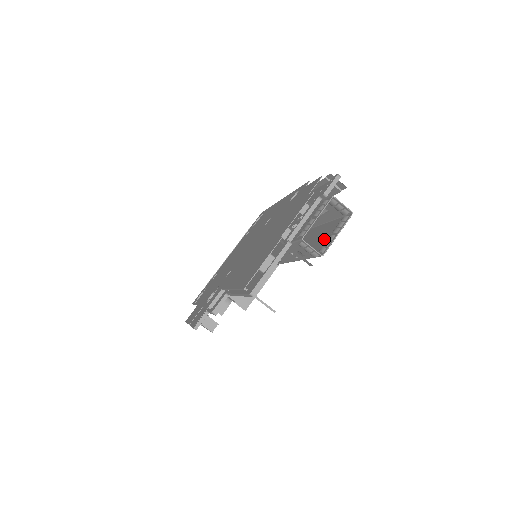
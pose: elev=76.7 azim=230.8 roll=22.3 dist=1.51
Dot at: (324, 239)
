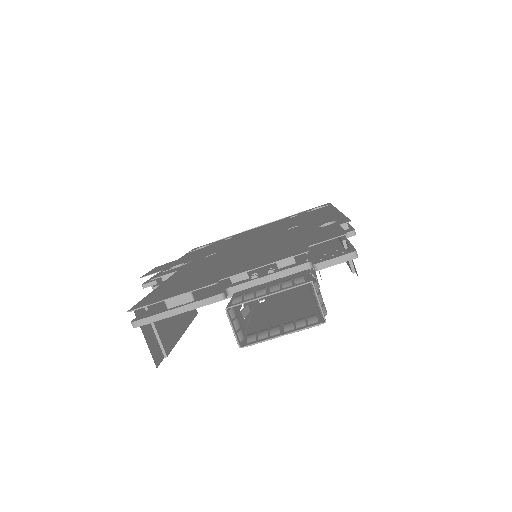
Dot at: (280, 319)
